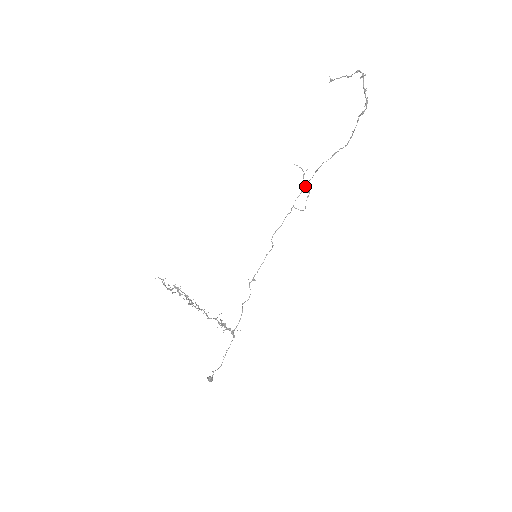
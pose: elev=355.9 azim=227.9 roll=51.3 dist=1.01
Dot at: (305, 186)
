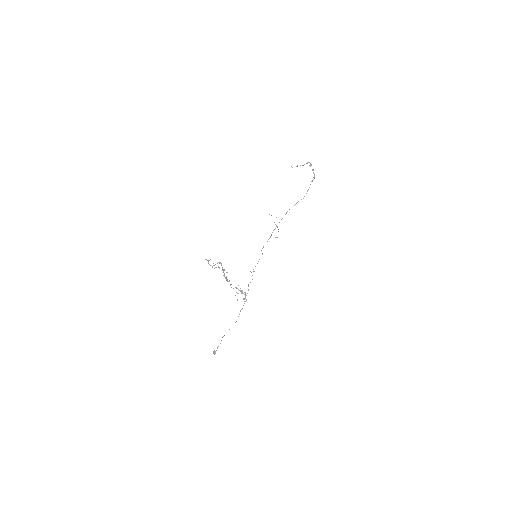
Dot at: (279, 222)
